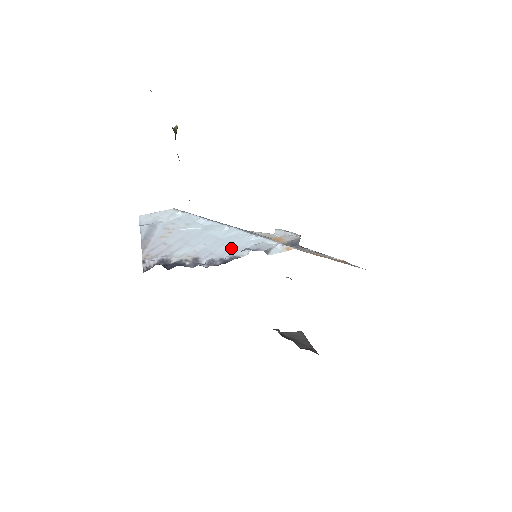
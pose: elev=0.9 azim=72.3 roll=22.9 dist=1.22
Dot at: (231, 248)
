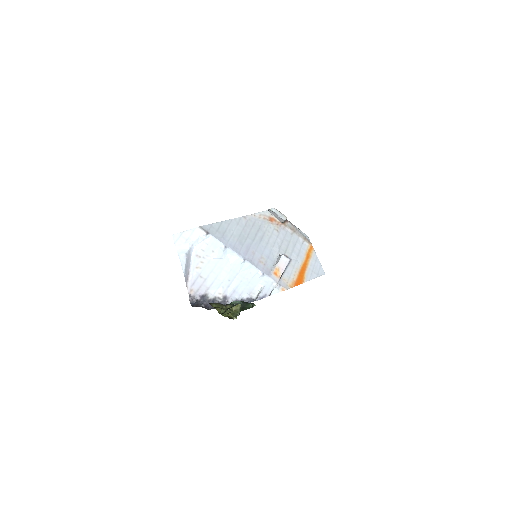
Dot at: (247, 286)
